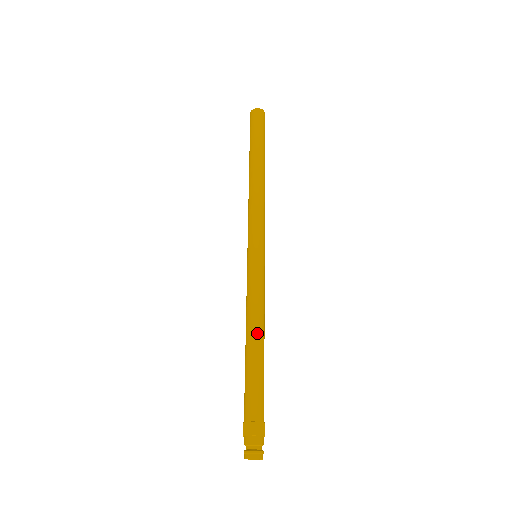
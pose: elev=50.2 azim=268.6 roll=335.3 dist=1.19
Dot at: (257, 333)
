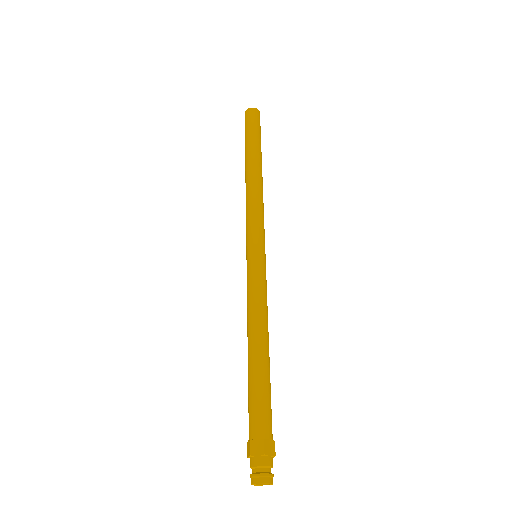
Dot at: (262, 338)
